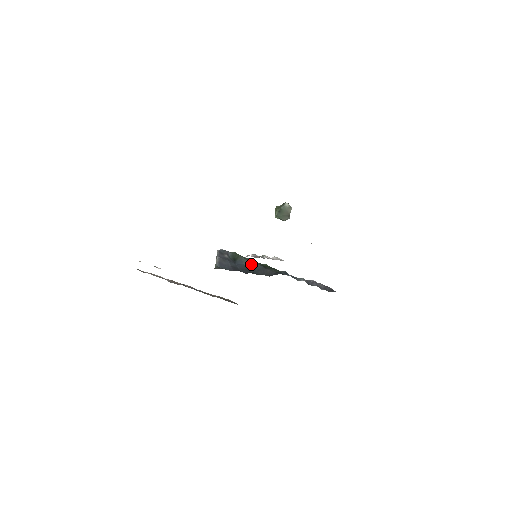
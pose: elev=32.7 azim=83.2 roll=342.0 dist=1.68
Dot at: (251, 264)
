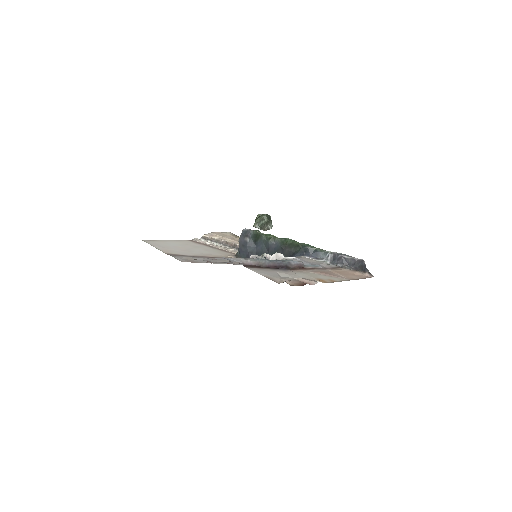
Dot at: (269, 246)
